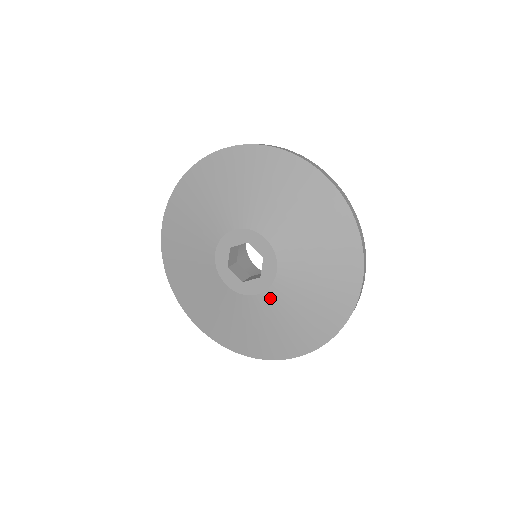
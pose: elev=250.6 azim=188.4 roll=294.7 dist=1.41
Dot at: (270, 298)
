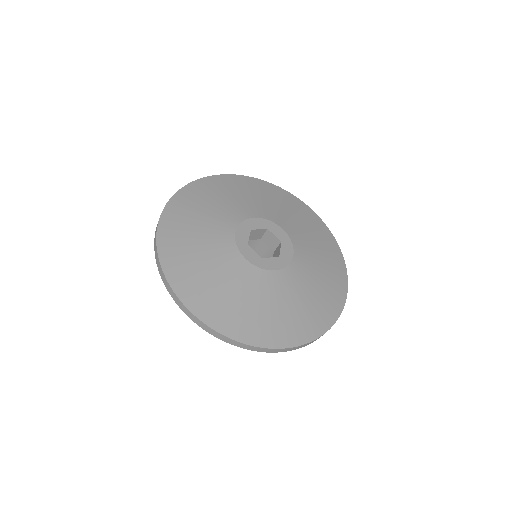
Dot at: (287, 276)
